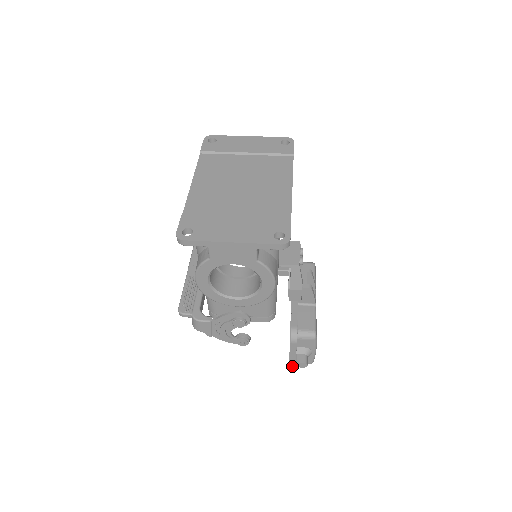
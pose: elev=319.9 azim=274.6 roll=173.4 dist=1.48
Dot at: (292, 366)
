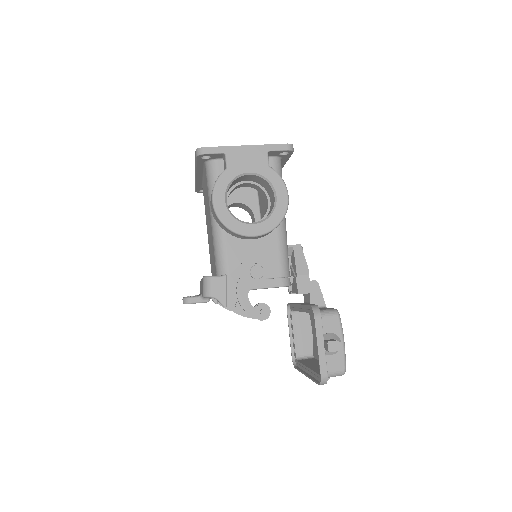
Dot at: (323, 371)
